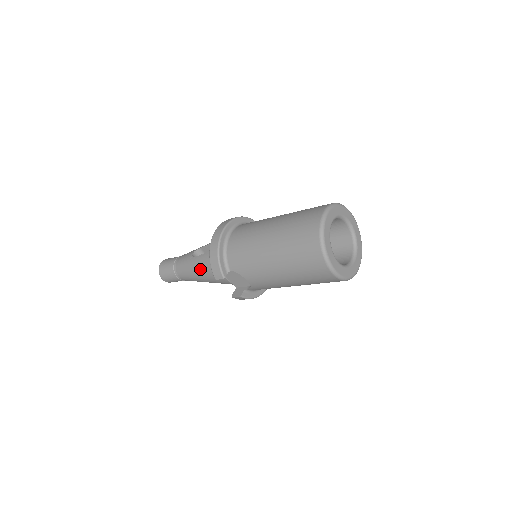
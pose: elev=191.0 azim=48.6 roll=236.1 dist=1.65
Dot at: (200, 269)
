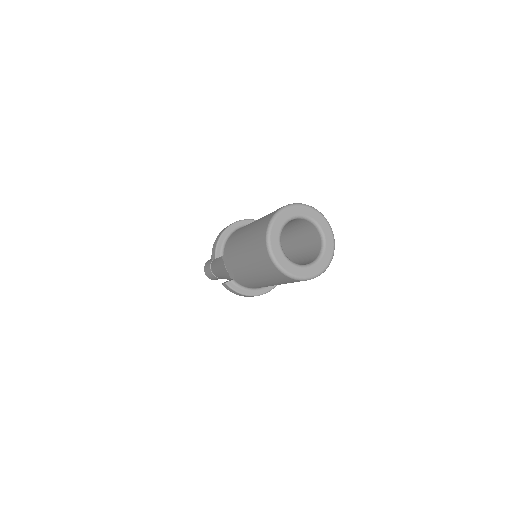
Dot at: (218, 259)
